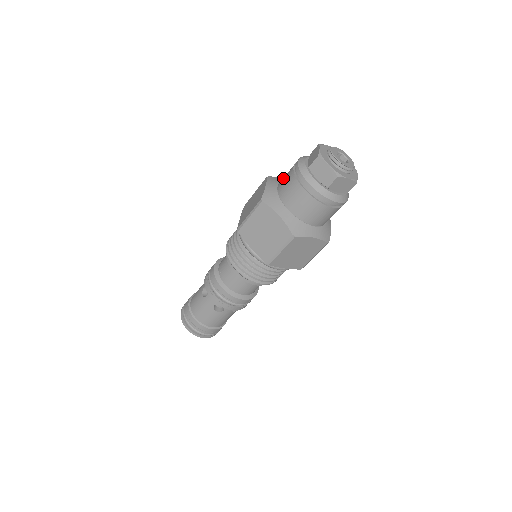
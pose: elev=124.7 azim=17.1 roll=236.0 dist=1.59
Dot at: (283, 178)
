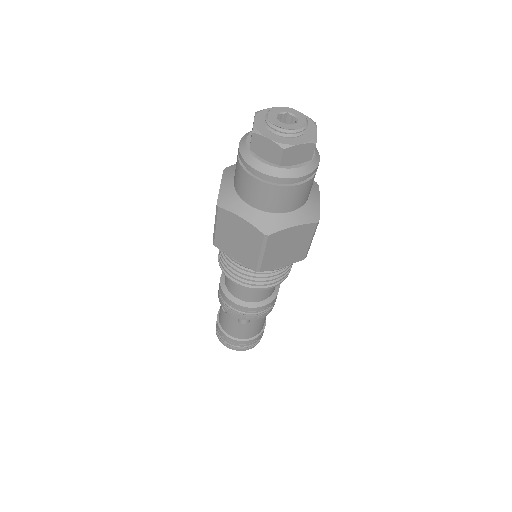
Dot at: occluded
